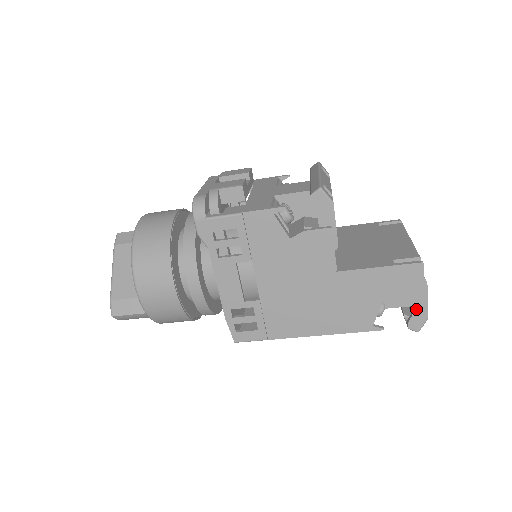
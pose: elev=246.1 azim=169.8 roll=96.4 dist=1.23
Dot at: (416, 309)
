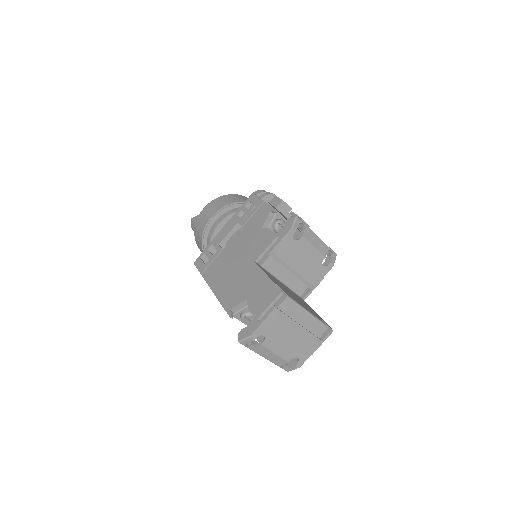
Dot at: (253, 324)
